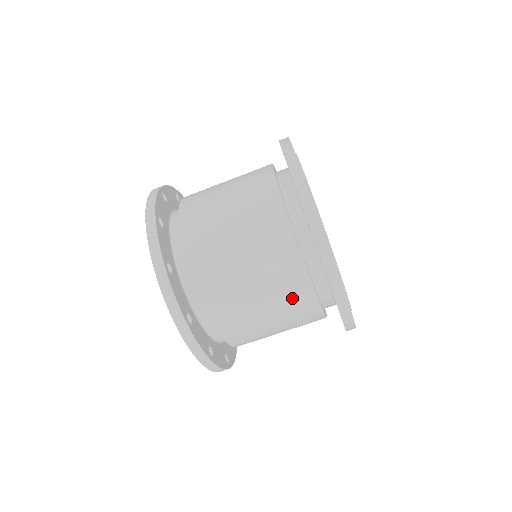
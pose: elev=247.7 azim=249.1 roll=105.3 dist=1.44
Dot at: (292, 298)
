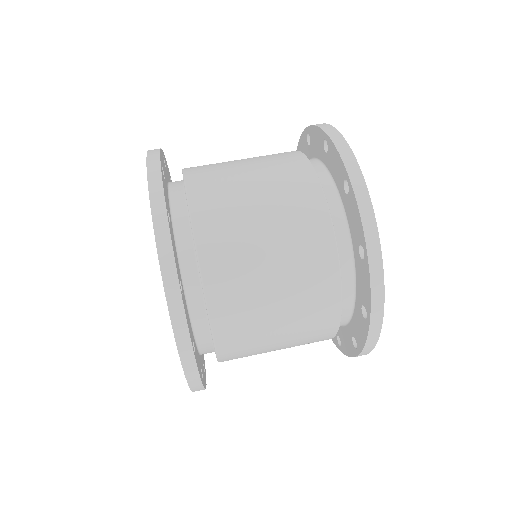
Dot at: (275, 155)
